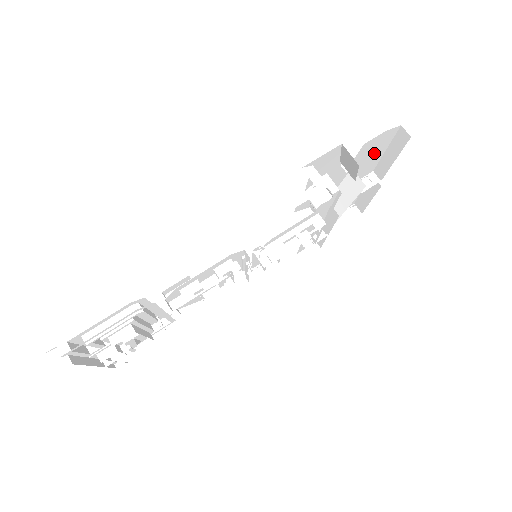
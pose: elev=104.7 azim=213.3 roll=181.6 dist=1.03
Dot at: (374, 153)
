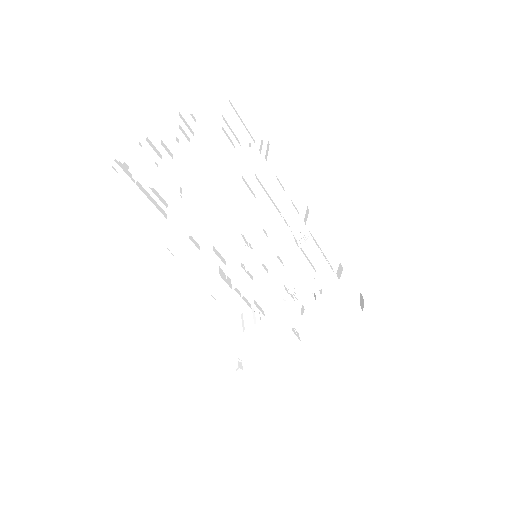
Dot at: (331, 307)
